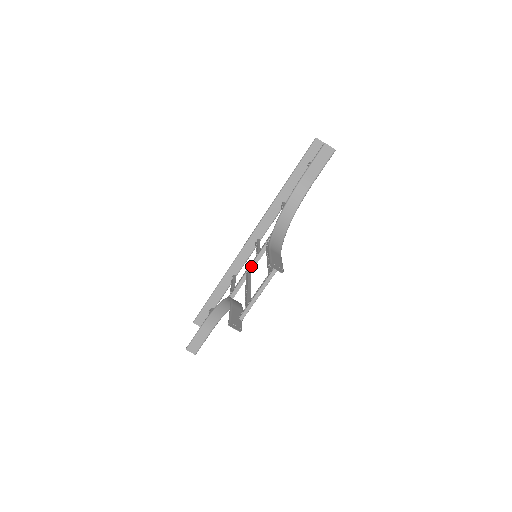
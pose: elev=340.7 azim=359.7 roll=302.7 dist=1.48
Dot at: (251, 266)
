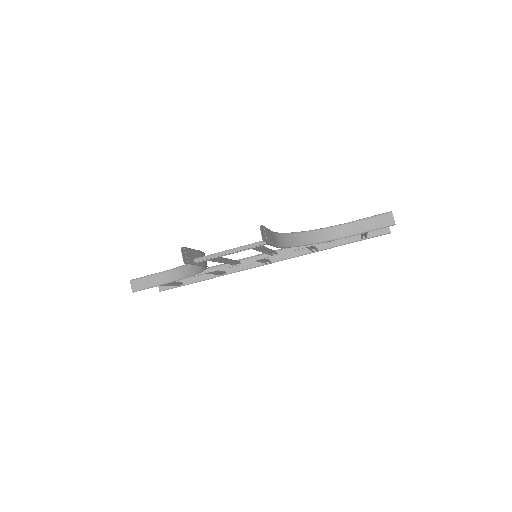
Dot at: (245, 259)
